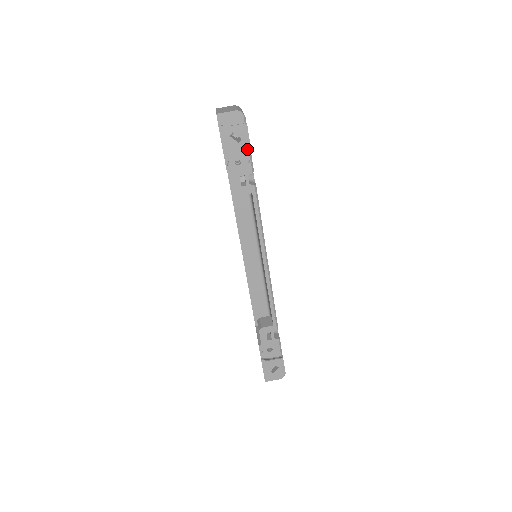
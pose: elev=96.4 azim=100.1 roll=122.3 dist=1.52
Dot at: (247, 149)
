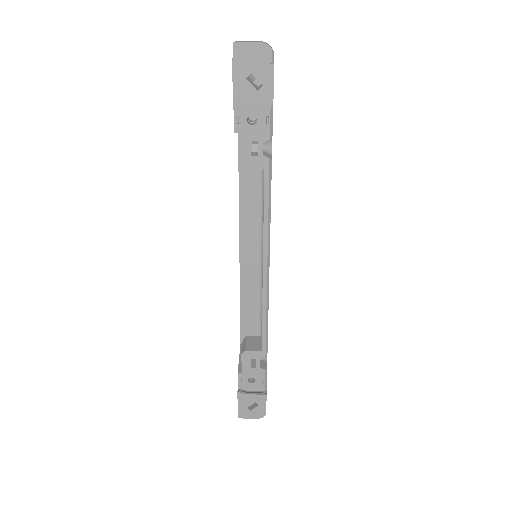
Dot at: (268, 102)
